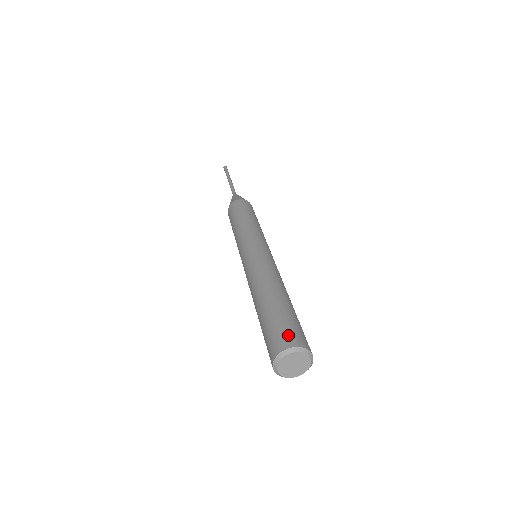
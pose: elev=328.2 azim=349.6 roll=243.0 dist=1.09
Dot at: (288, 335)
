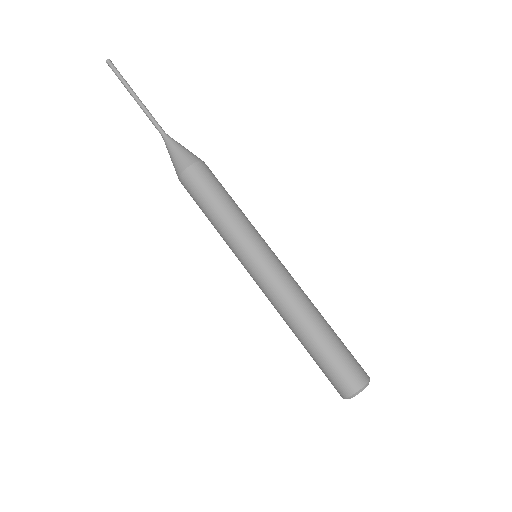
Dot at: (336, 387)
